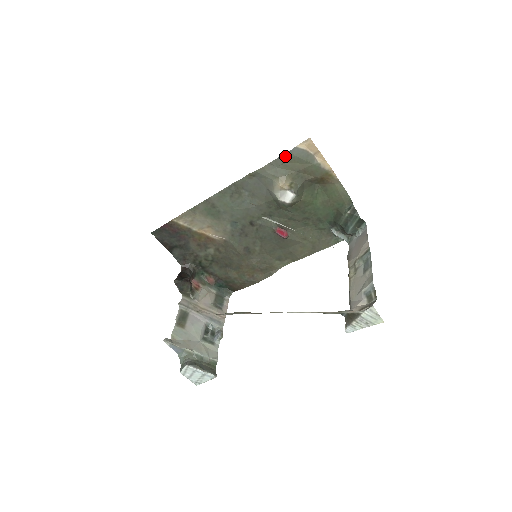
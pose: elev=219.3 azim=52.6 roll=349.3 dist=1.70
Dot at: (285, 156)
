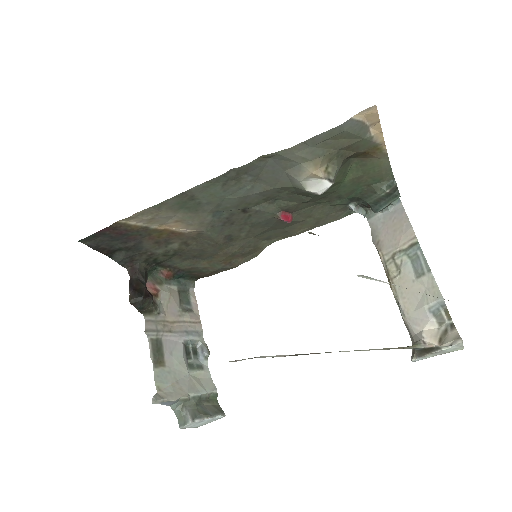
Dot at: (330, 132)
